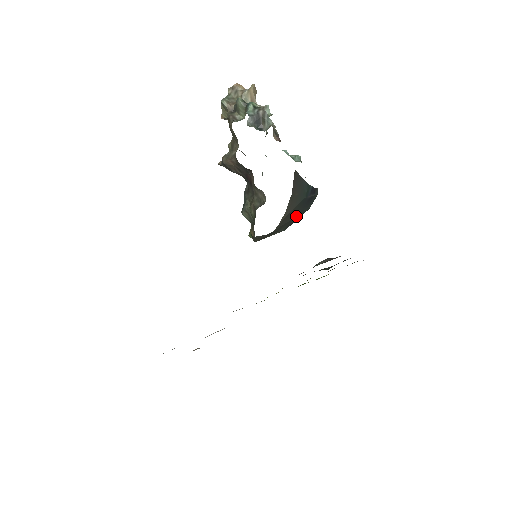
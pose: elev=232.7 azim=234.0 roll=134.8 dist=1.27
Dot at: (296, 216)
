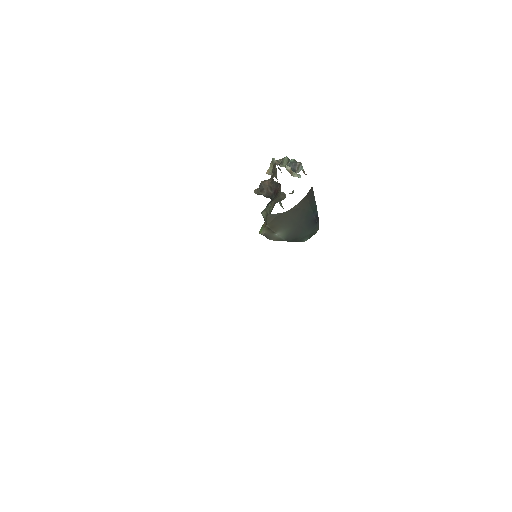
Dot at: (300, 225)
